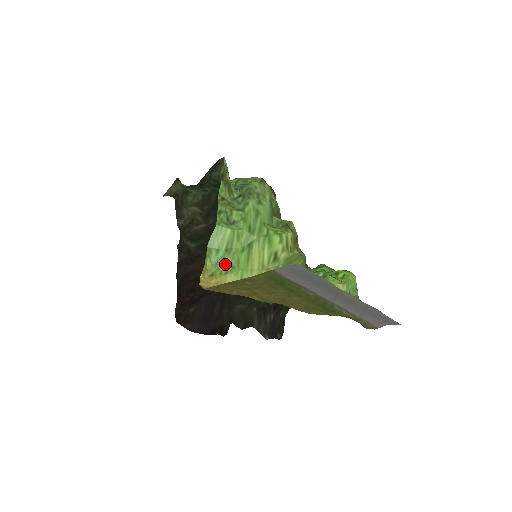
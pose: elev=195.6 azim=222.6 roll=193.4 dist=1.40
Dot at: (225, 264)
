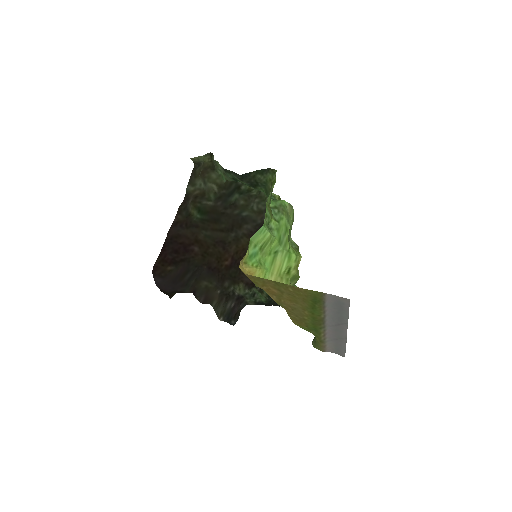
Dot at: (256, 259)
